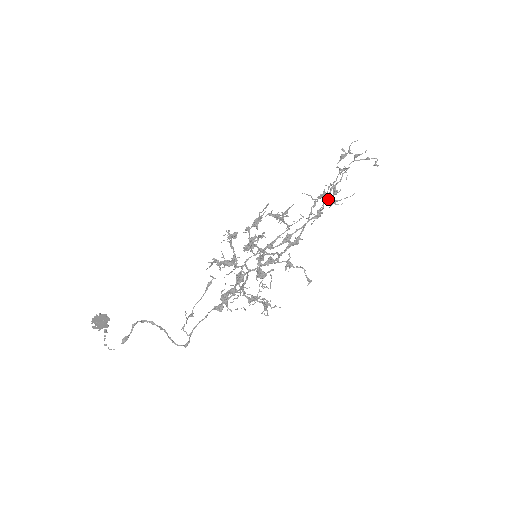
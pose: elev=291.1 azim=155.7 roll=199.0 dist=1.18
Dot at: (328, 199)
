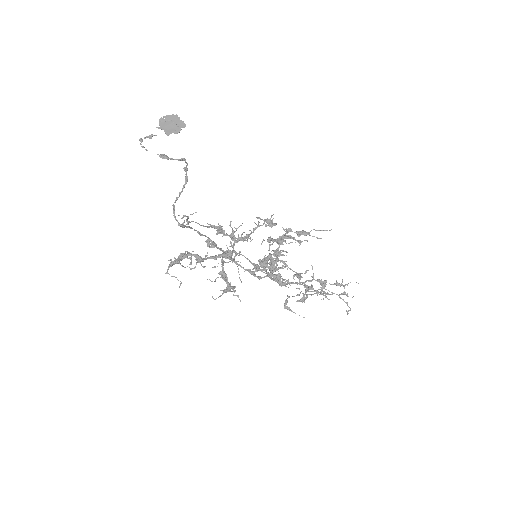
Dot at: (324, 287)
